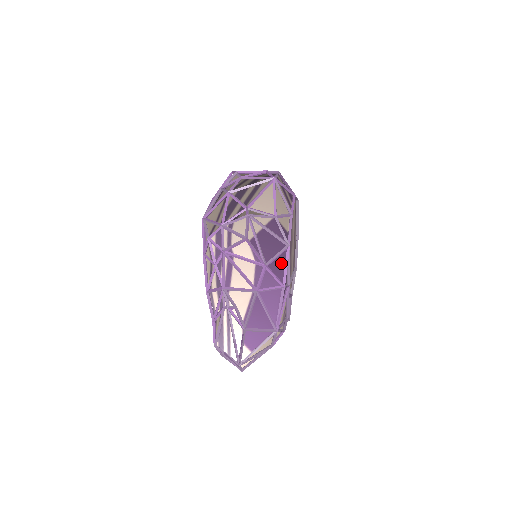
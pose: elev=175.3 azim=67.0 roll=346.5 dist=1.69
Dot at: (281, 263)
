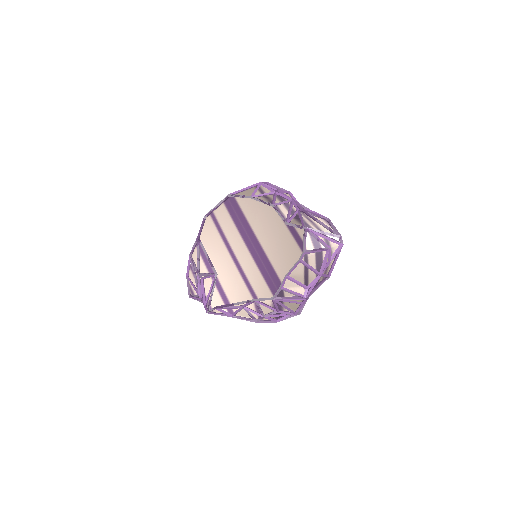
Dot at: occluded
